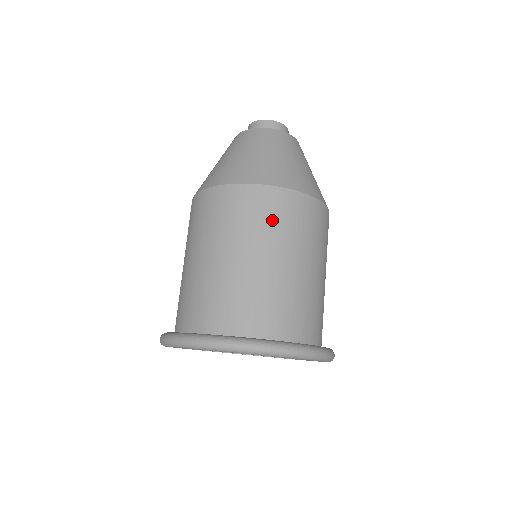
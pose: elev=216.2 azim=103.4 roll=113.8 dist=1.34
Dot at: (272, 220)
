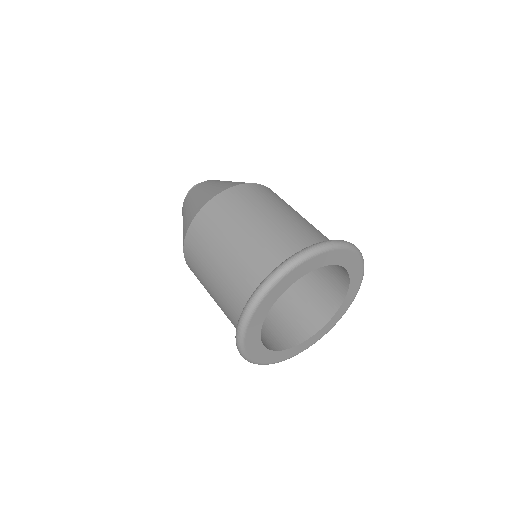
Dot at: (215, 224)
